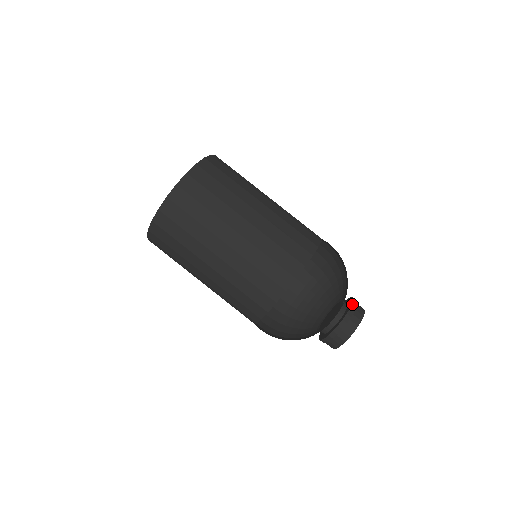
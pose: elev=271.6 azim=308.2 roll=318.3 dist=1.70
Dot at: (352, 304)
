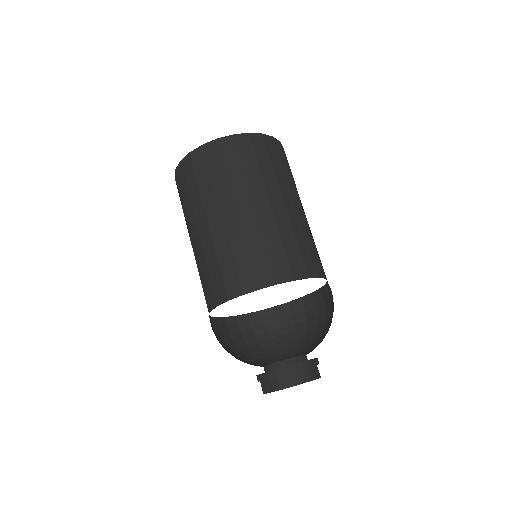
Dot at: (282, 367)
